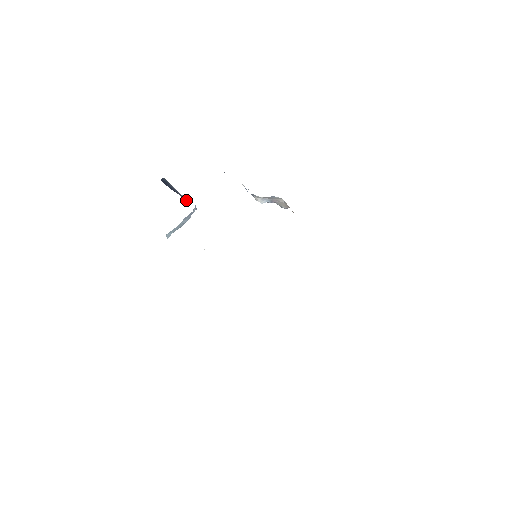
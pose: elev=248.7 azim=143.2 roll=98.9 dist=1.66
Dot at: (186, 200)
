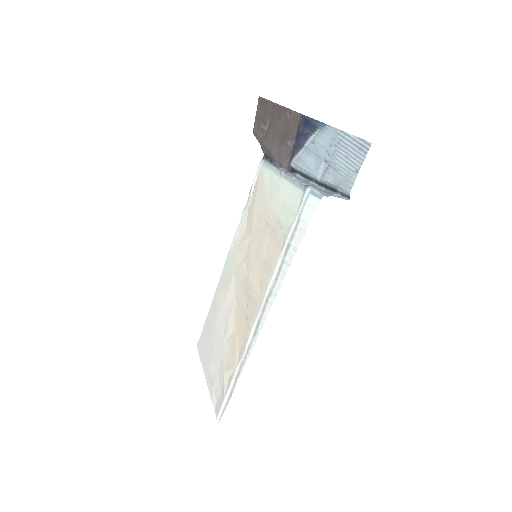
Dot at: (294, 156)
